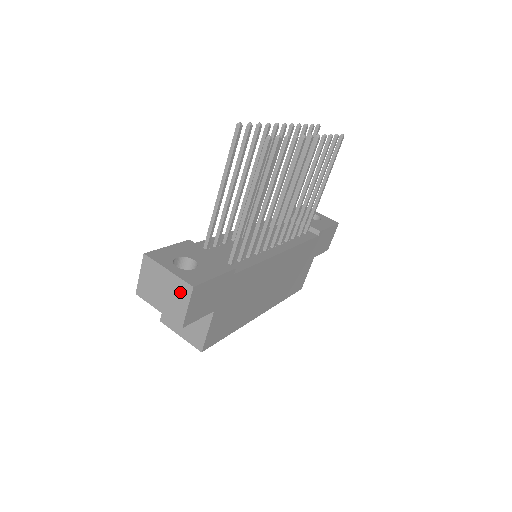
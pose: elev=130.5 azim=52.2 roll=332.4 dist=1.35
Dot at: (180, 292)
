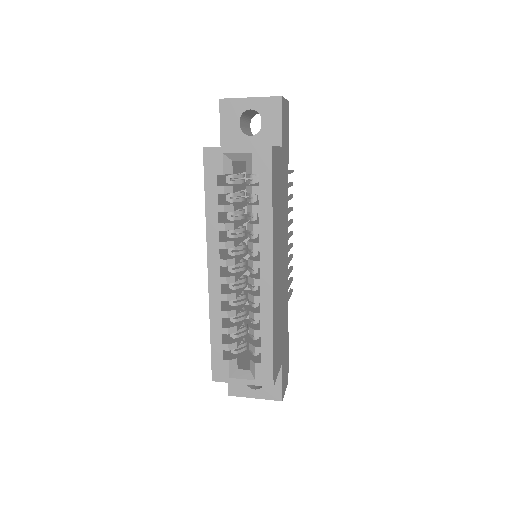
Dot at: occluded
